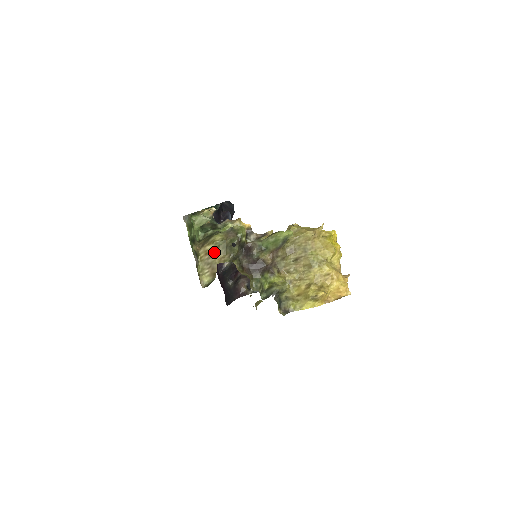
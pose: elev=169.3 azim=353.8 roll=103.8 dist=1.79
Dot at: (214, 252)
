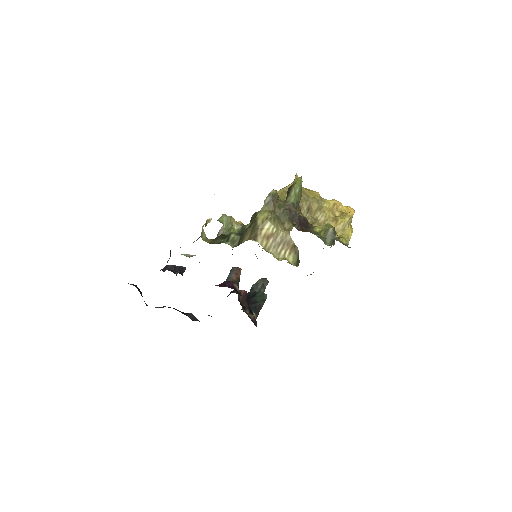
Dot at: (276, 228)
